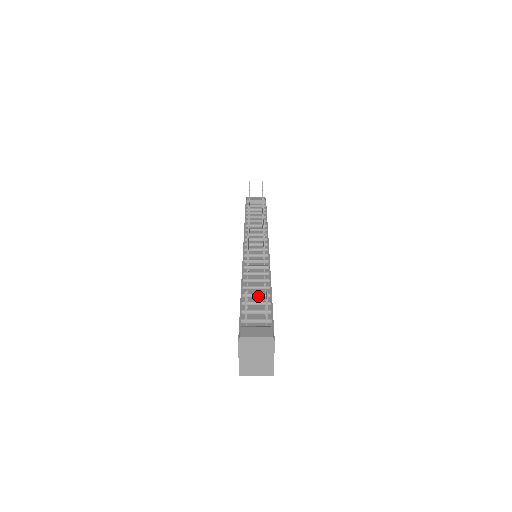
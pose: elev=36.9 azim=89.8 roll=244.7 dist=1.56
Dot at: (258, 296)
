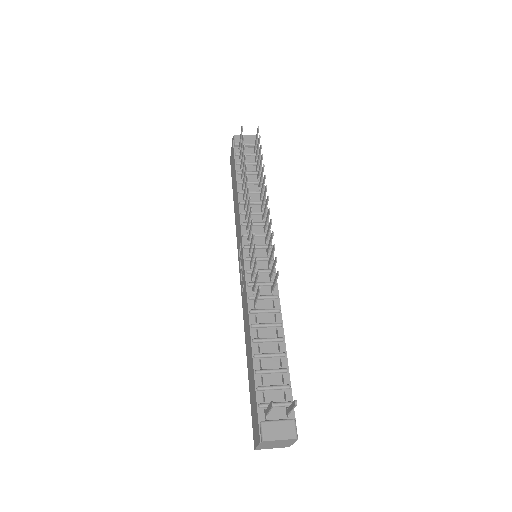
Dot at: (272, 357)
